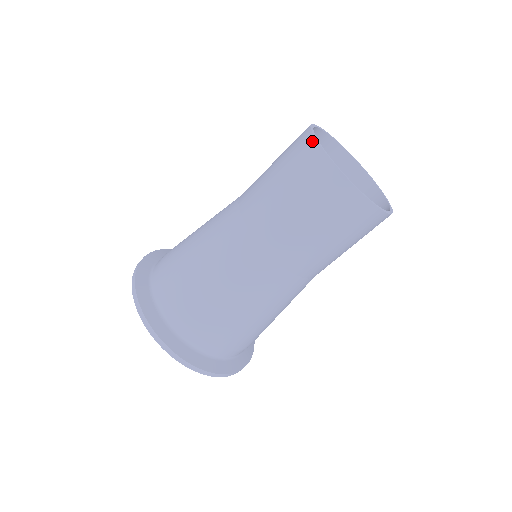
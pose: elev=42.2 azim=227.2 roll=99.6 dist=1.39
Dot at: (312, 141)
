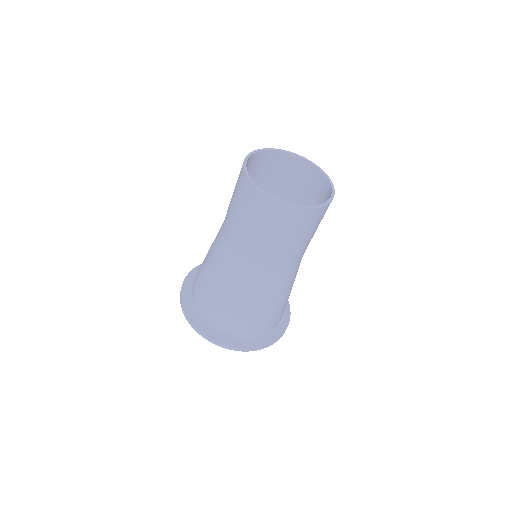
Dot at: (242, 167)
